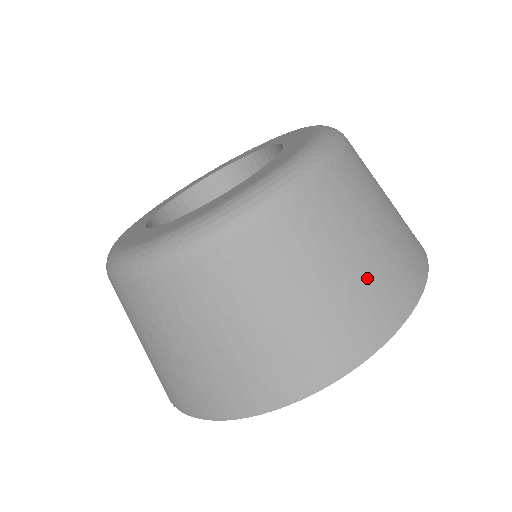
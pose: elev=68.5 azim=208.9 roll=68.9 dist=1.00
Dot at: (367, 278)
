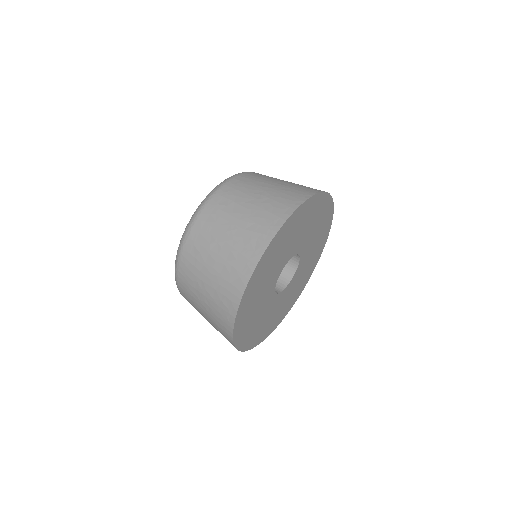
Dot at: (270, 198)
